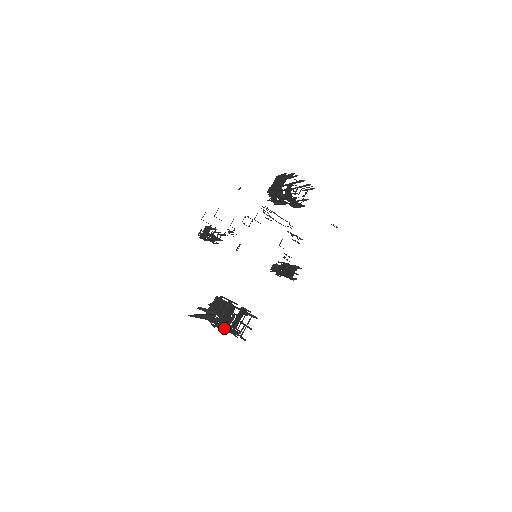
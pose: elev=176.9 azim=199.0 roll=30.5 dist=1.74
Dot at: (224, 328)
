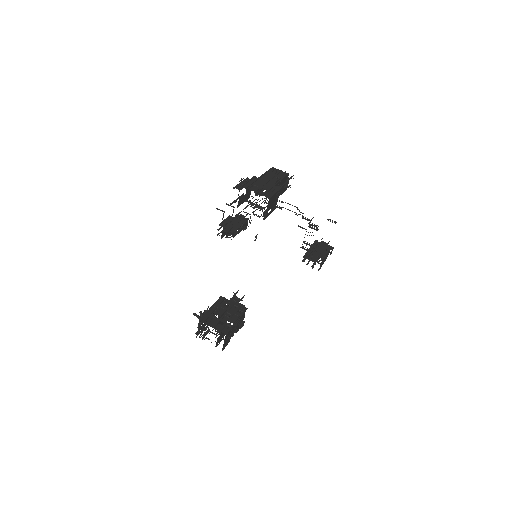
Dot at: occluded
